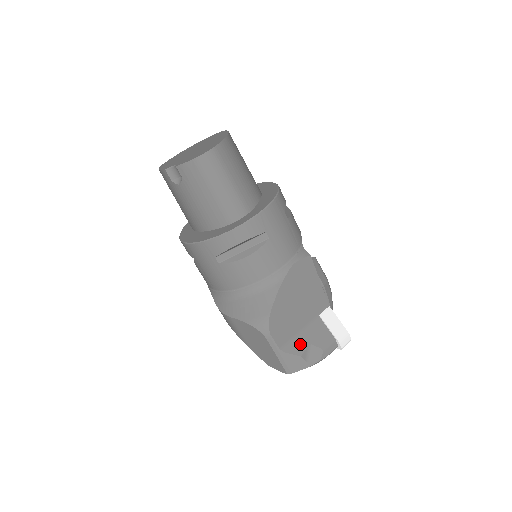
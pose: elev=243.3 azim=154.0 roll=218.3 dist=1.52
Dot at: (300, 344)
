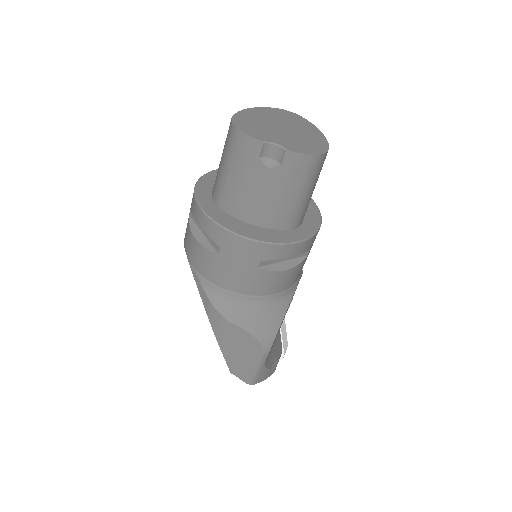
Dot at: (271, 357)
